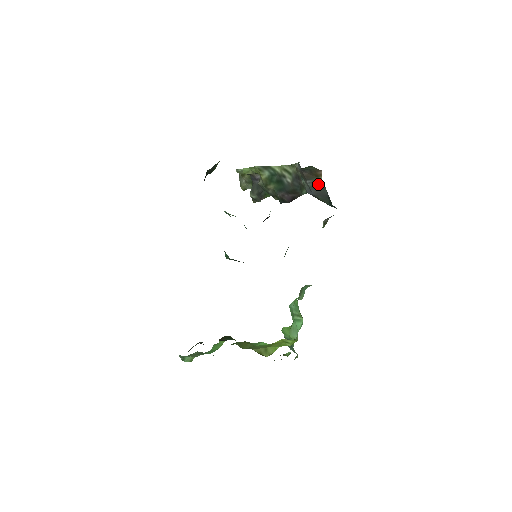
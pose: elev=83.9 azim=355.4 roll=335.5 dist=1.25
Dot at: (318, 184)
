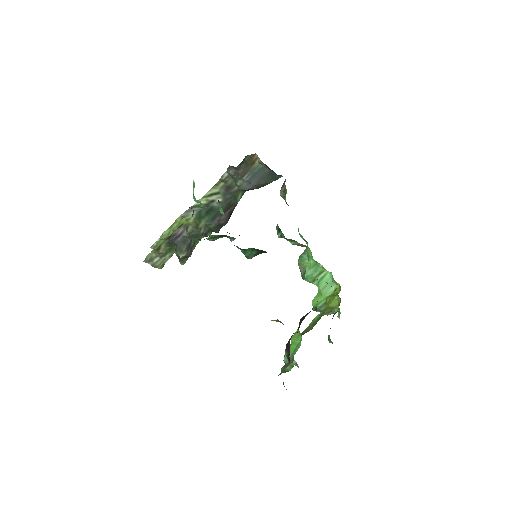
Dot at: (256, 171)
